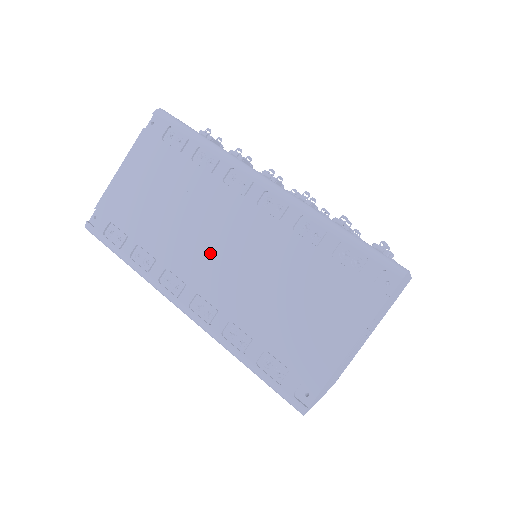
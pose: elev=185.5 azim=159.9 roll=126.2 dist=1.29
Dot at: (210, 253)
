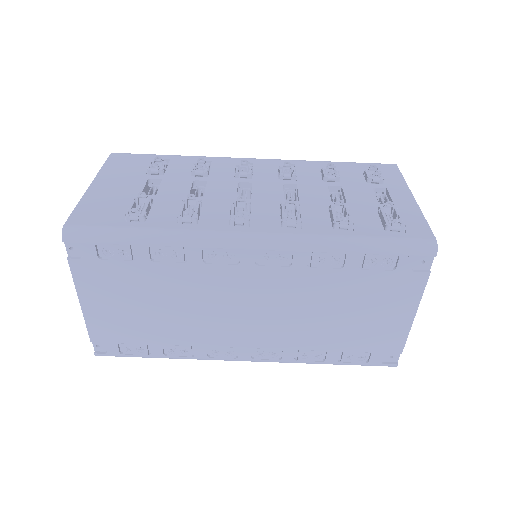
Dot at: (240, 319)
